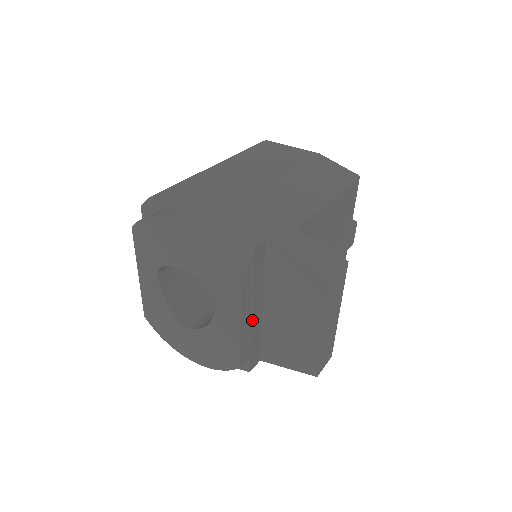
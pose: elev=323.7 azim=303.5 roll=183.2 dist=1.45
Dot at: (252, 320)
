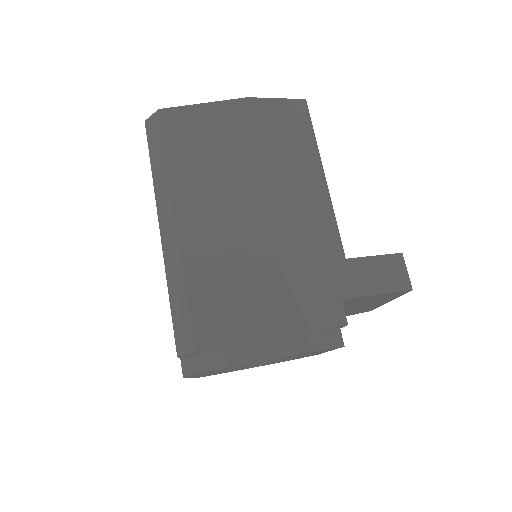
Dot at: occluded
